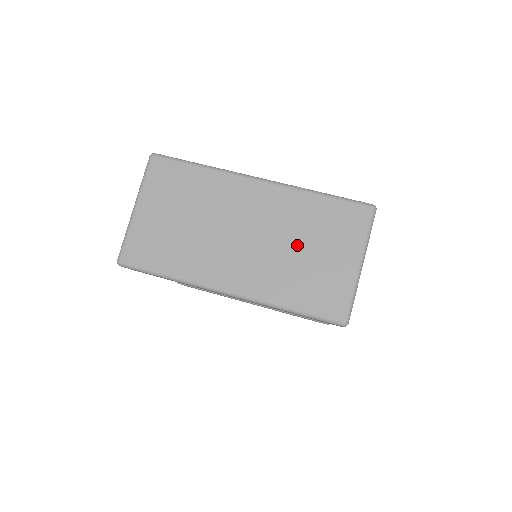
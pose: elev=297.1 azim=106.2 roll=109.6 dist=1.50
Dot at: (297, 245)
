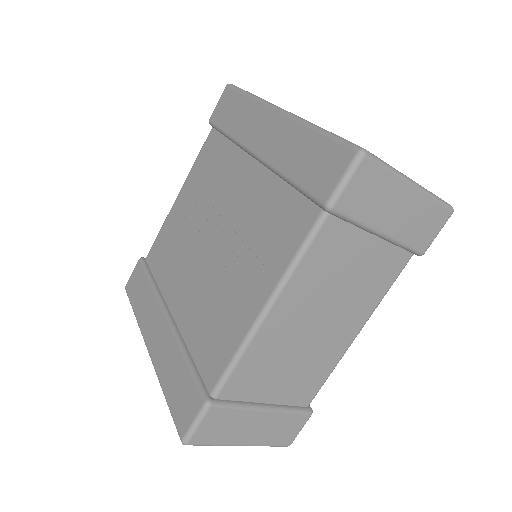
Dot at: occluded
